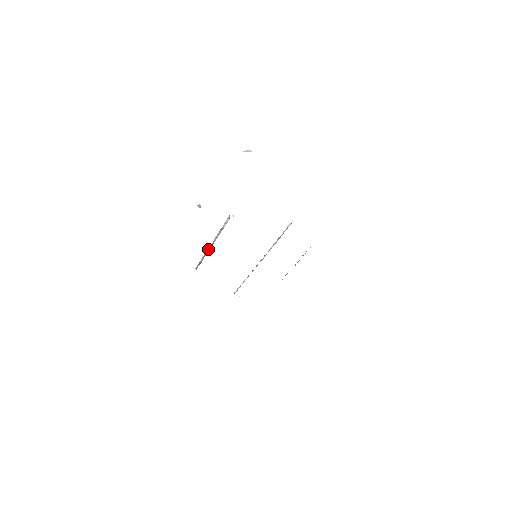
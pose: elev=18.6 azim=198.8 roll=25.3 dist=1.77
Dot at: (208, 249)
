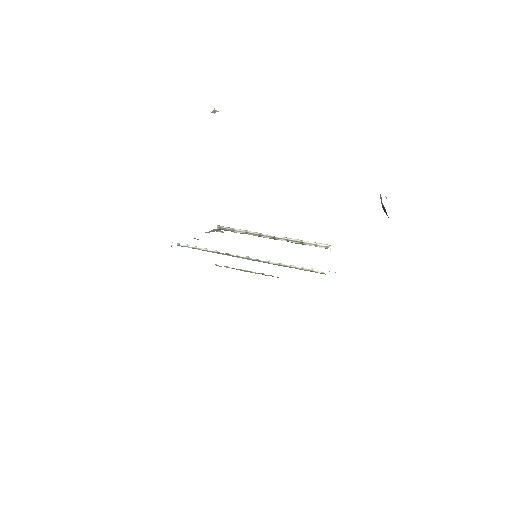
Dot at: (261, 234)
